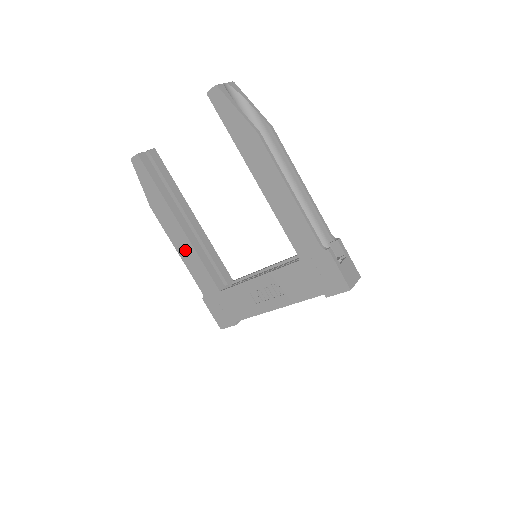
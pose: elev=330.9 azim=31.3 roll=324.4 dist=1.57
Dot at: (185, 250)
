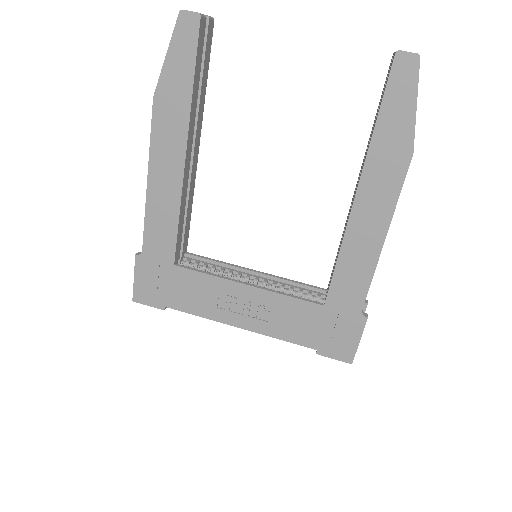
Dot at: (164, 188)
